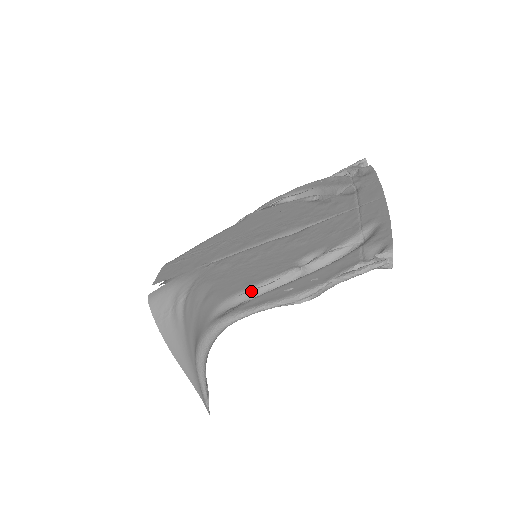
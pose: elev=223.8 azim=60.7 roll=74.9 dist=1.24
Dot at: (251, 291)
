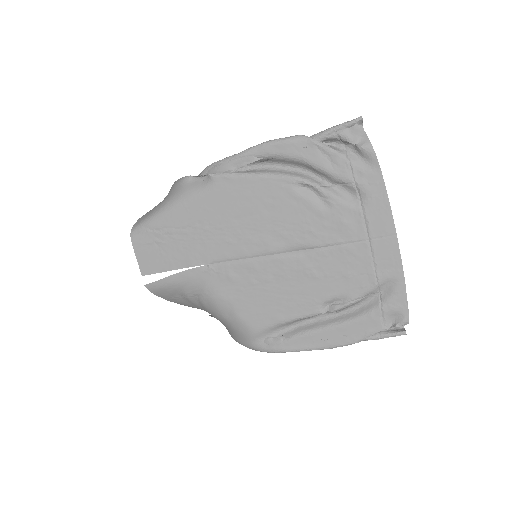
Dot at: (282, 325)
